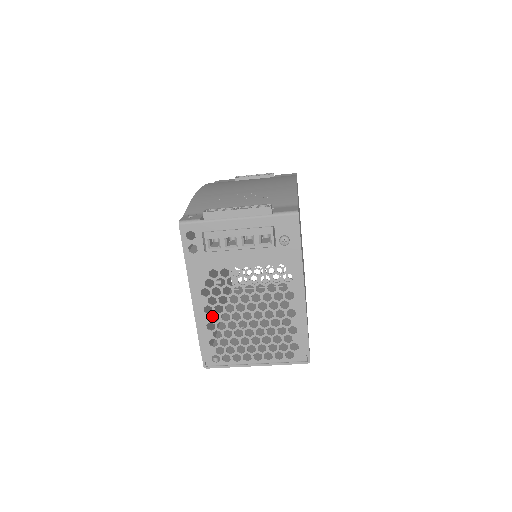
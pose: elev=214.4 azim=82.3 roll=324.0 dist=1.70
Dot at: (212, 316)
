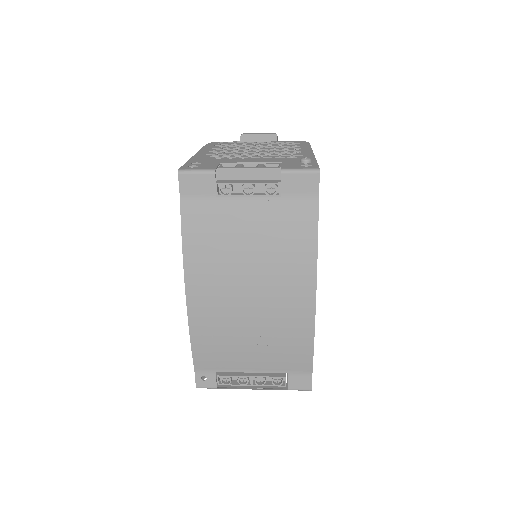
Dot at: occluded
